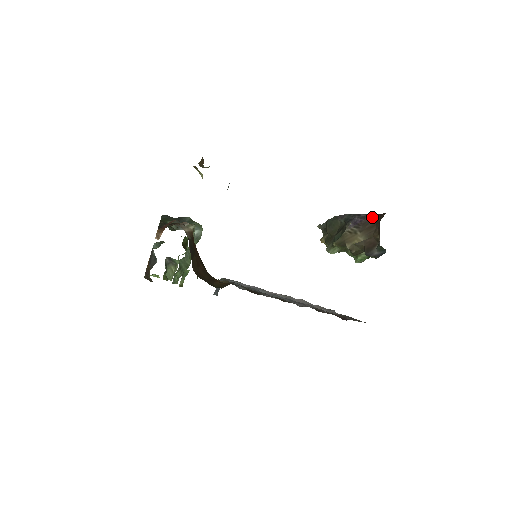
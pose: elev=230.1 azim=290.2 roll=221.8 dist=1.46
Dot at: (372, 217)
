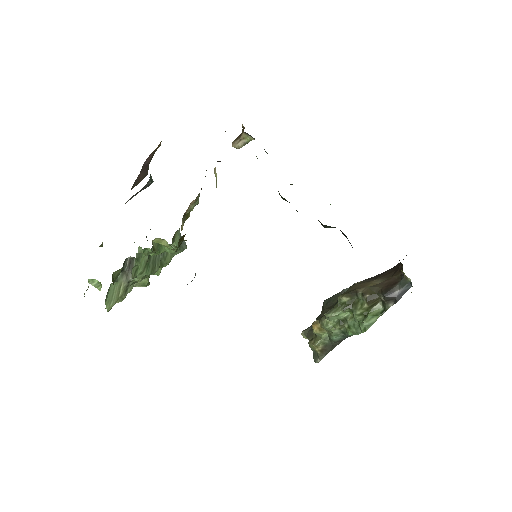
Dot at: (387, 270)
